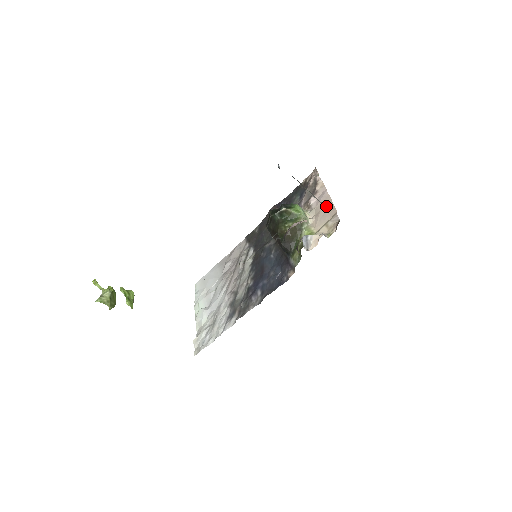
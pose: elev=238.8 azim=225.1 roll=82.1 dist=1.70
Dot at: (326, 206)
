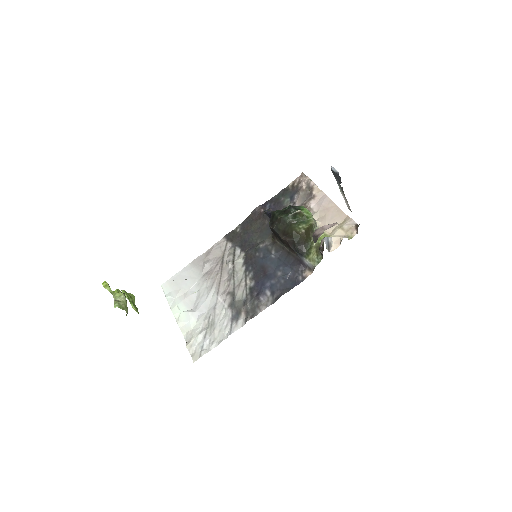
Dot at: (332, 210)
